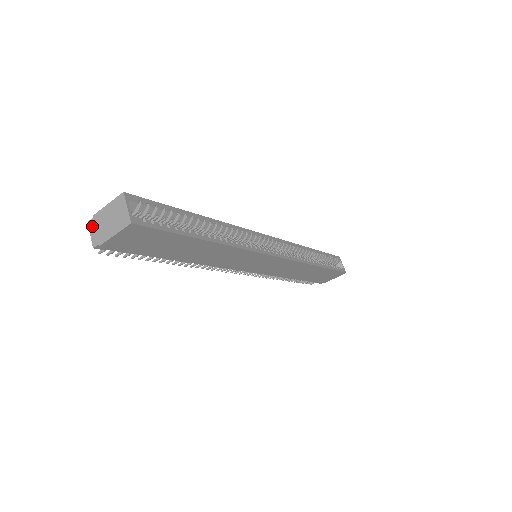
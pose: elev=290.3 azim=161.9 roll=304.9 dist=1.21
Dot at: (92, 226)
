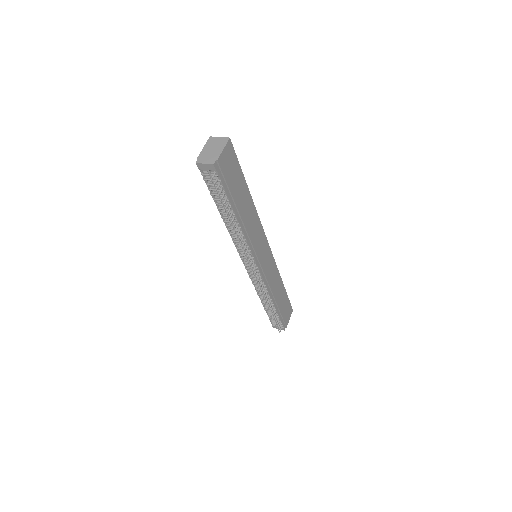
Dot at: (201, 160)
